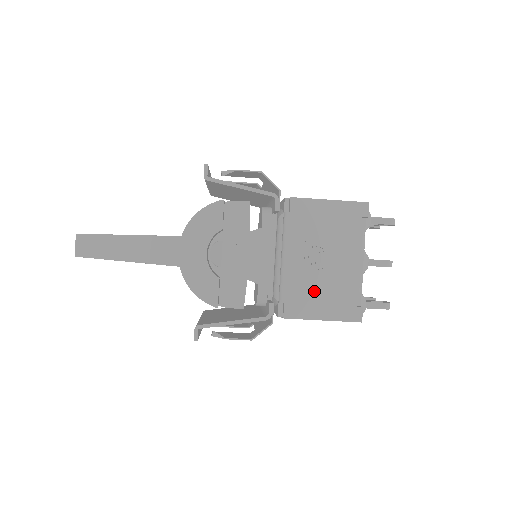
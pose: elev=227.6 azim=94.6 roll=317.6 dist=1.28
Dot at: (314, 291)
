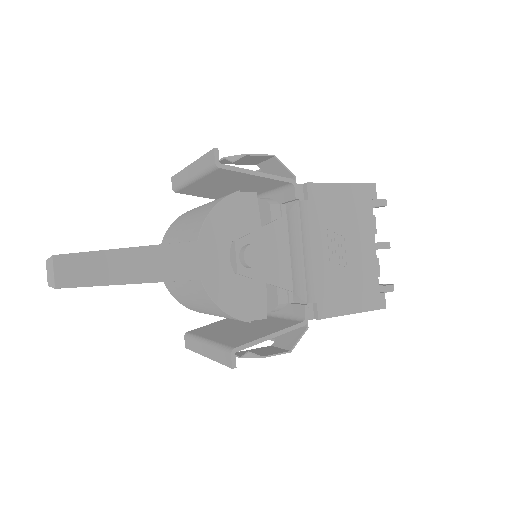
Dot at: (342, 284)
